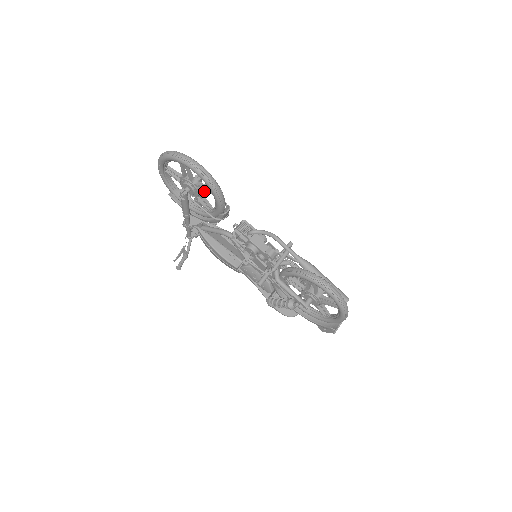
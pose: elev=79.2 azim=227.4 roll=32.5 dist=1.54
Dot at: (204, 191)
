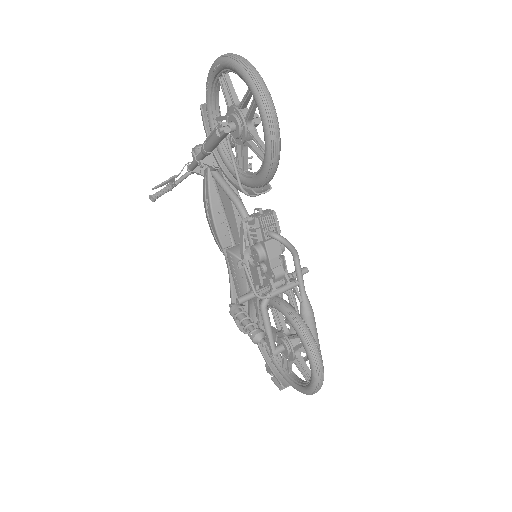
Dot at: (253, 147)
